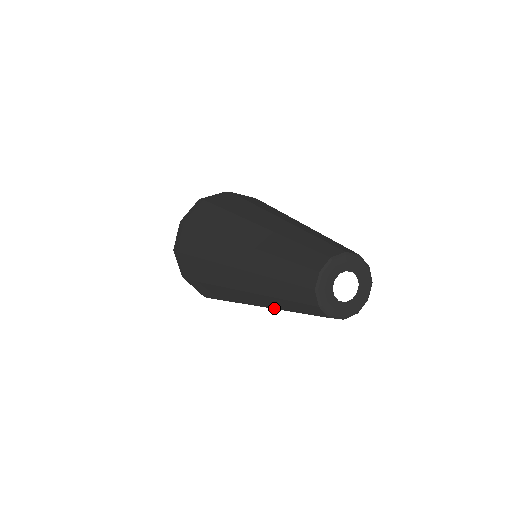
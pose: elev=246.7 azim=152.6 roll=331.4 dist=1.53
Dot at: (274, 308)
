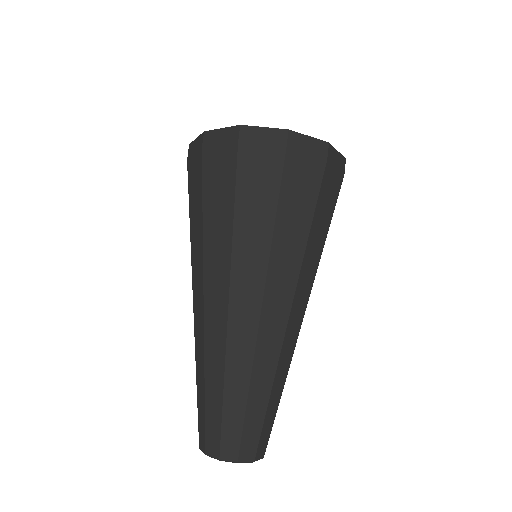
Dot at: occluded
